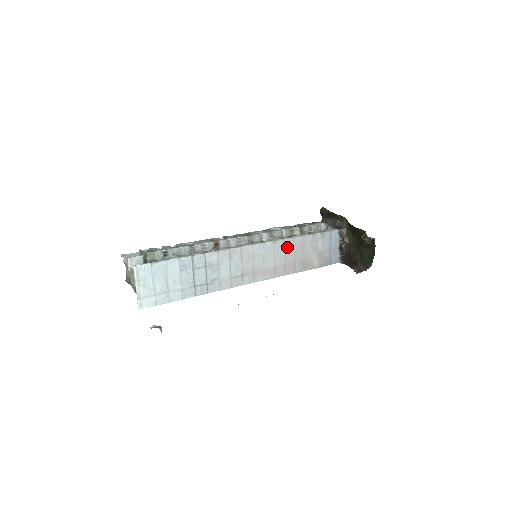
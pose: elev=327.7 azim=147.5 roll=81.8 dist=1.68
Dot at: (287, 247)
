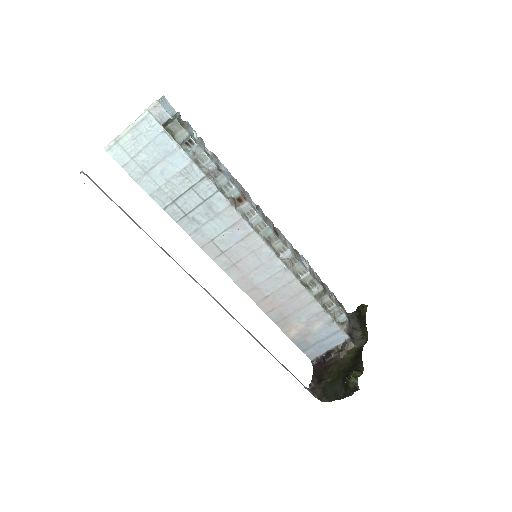
Dot at: (290, 288)
